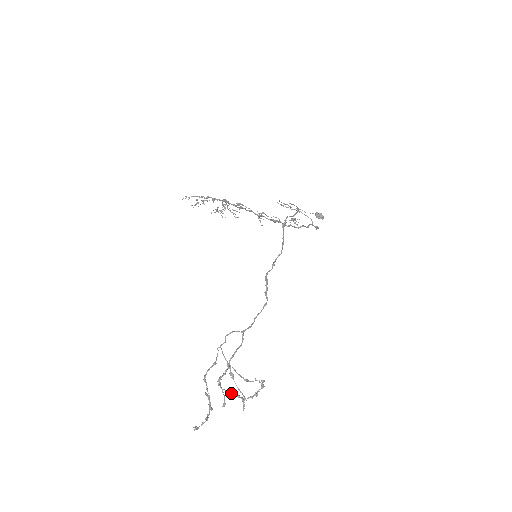
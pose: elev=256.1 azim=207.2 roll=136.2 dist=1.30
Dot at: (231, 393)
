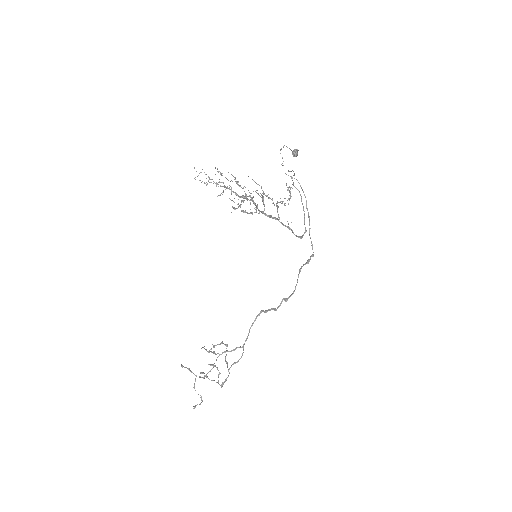
Dot at: occluded
